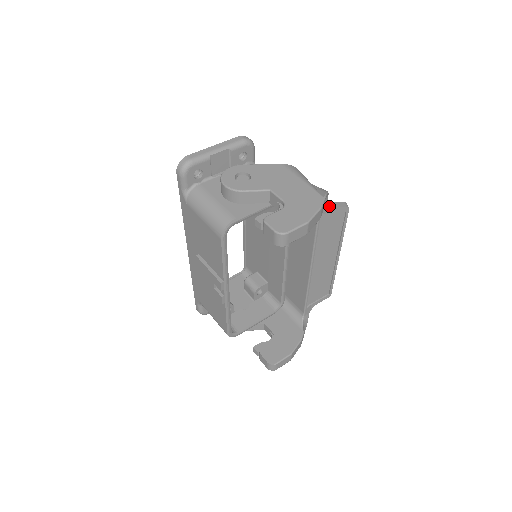
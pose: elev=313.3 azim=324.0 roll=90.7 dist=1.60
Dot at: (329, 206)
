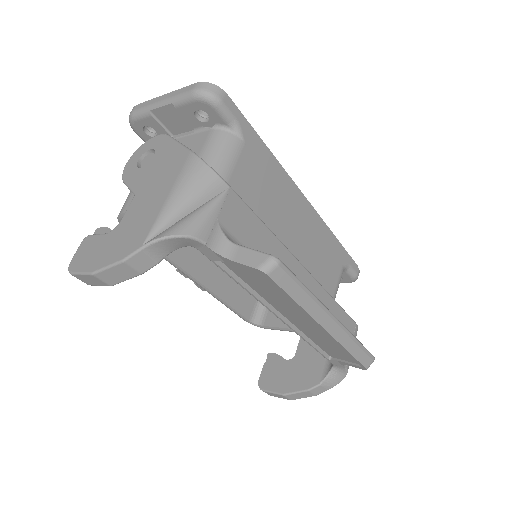
Dot at: (219, 254)
